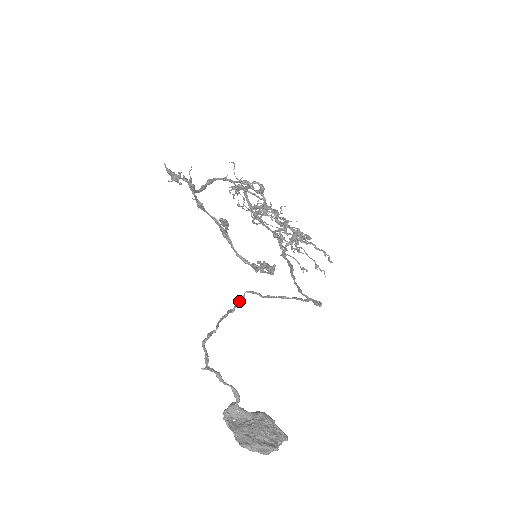
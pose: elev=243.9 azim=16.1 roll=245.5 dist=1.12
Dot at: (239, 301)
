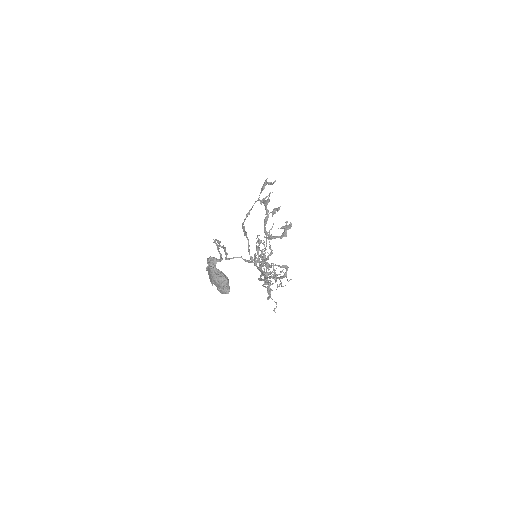
Dot at: (235, 257)
